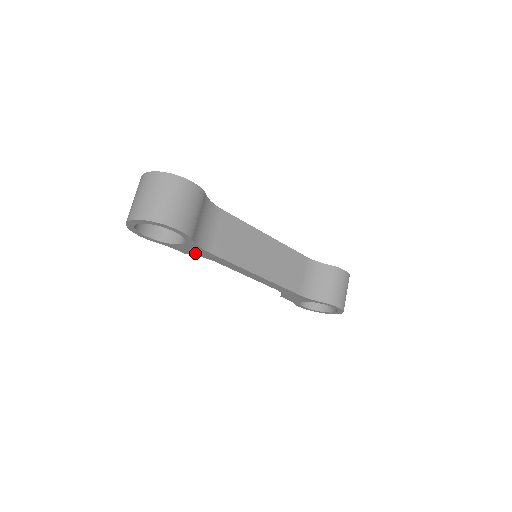
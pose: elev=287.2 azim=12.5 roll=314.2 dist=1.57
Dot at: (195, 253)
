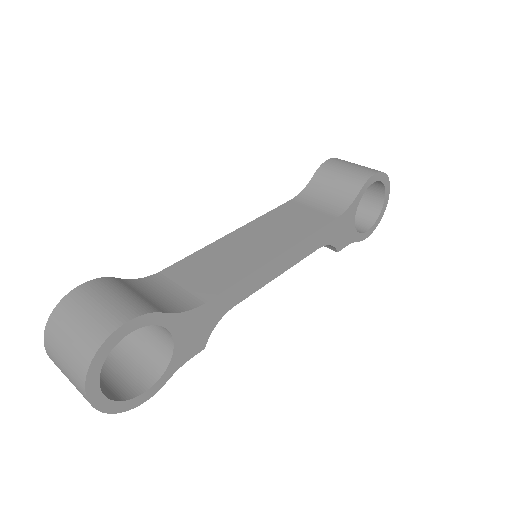
Dot at: (204, 330)
